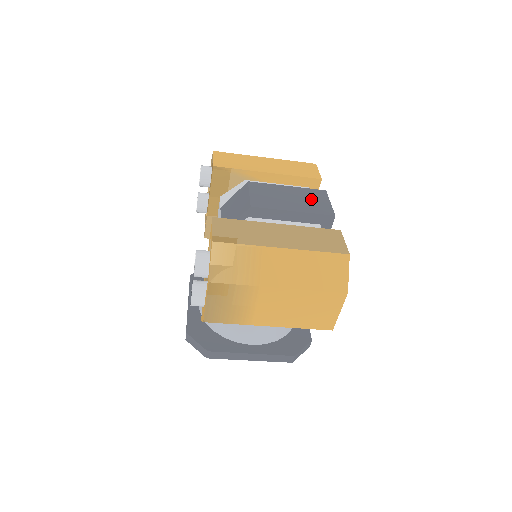
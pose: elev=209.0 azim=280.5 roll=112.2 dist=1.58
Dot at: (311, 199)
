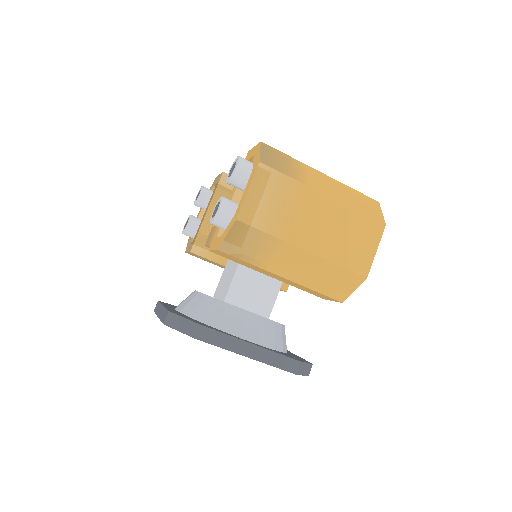
Dot at: occluded
